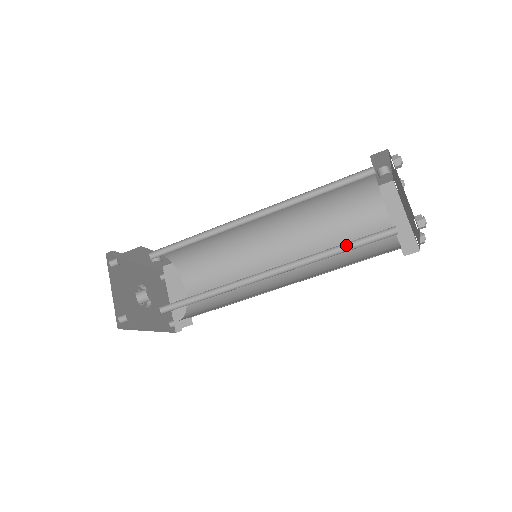
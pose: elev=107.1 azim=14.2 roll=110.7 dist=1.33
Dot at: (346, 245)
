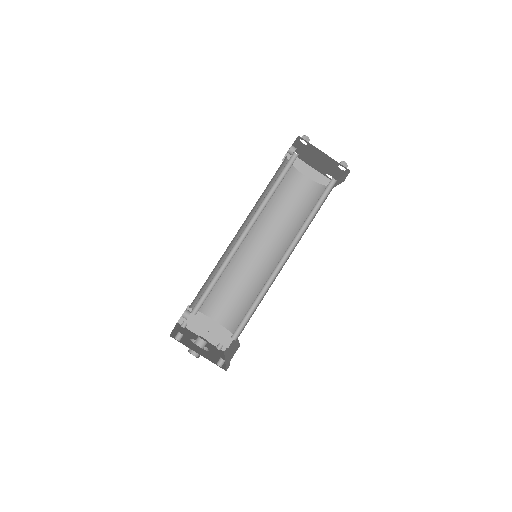
Dot at: (314, 207)
